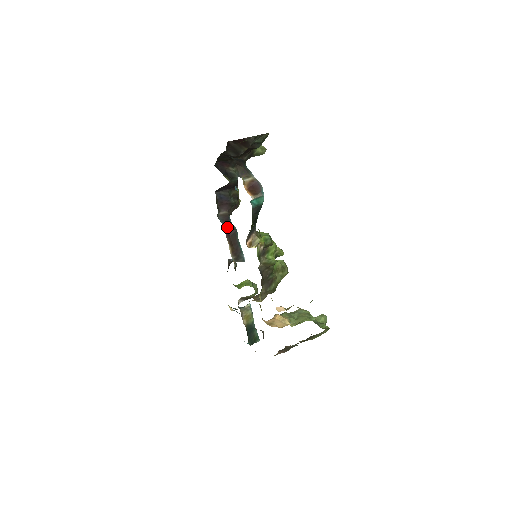
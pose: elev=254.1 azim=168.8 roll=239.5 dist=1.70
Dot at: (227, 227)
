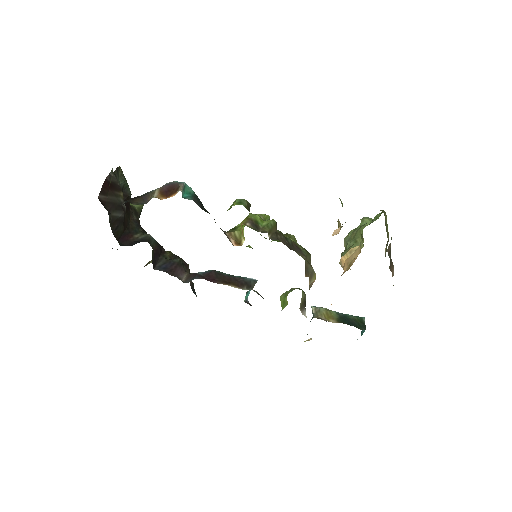
Dot at: (204, 278)
